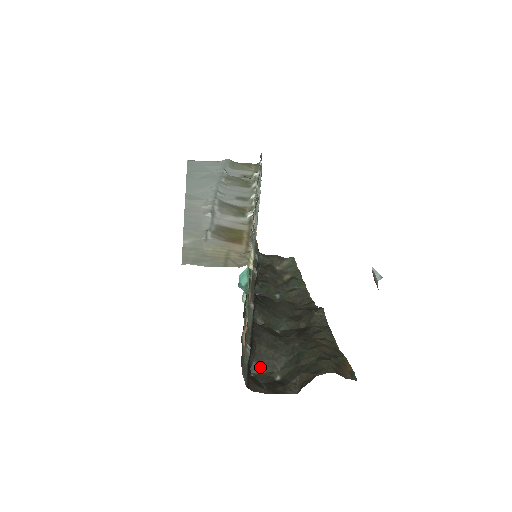
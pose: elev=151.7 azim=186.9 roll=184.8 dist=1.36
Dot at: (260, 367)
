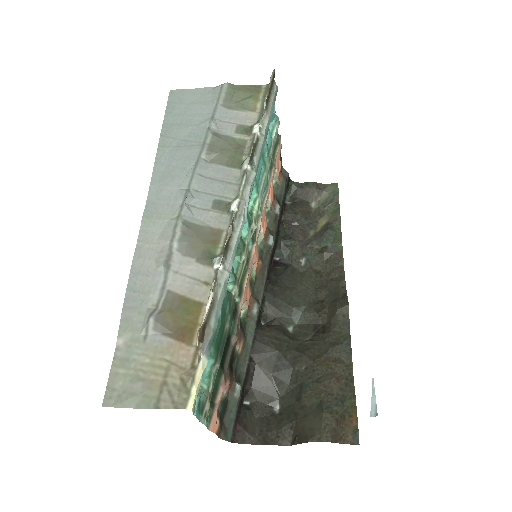
Dot at: (258, 394)
